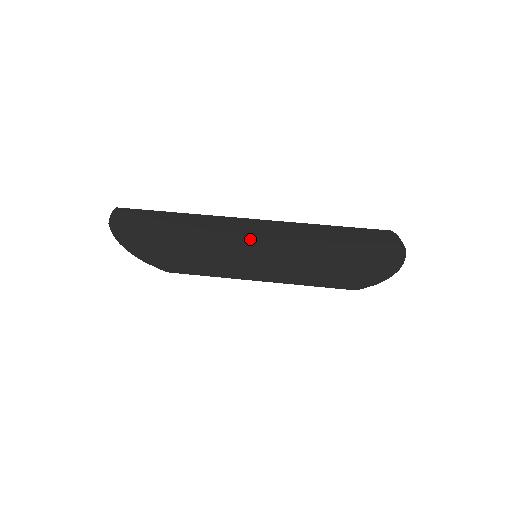
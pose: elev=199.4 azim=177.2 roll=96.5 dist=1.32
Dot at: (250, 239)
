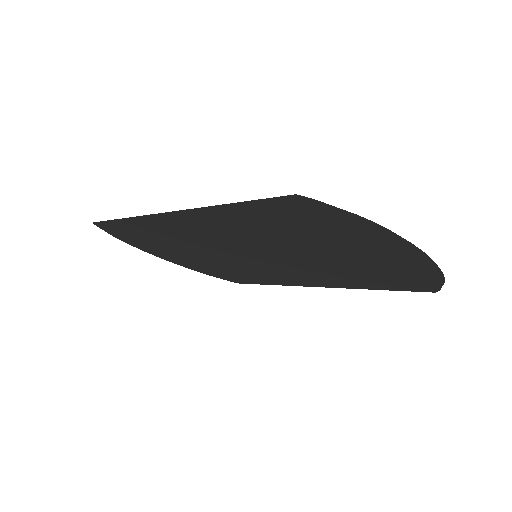
Dot at: (214, 236)
